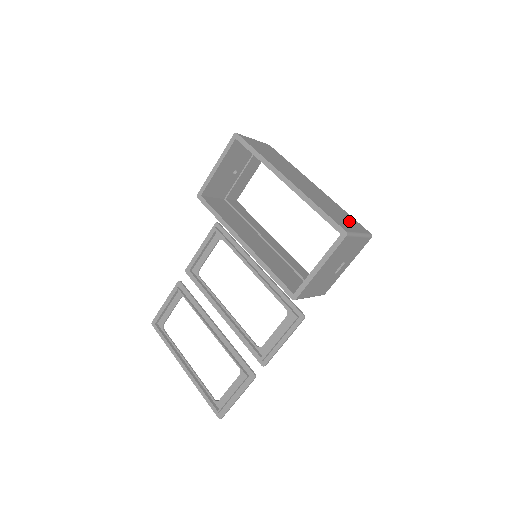
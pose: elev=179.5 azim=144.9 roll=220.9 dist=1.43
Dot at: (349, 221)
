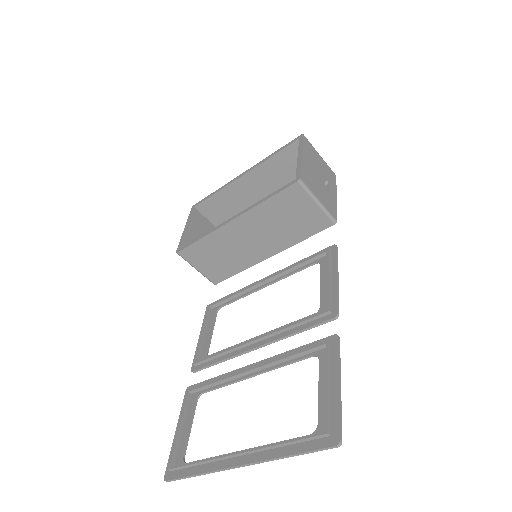
Dot at: occluded
